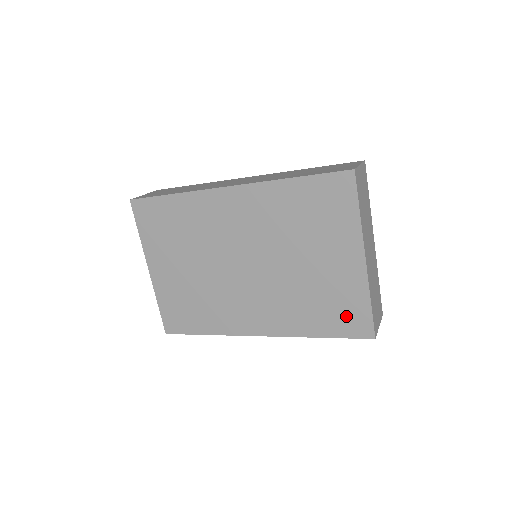
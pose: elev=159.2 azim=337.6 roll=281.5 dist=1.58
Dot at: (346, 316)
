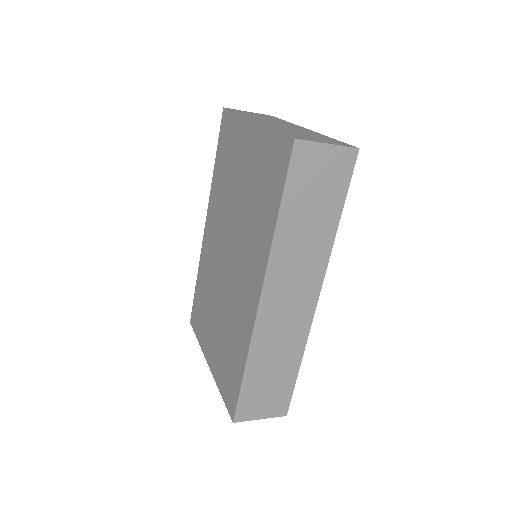
Dot at: (273, 167)
